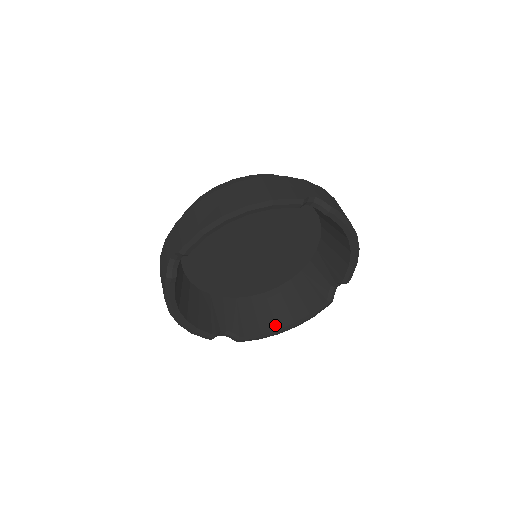
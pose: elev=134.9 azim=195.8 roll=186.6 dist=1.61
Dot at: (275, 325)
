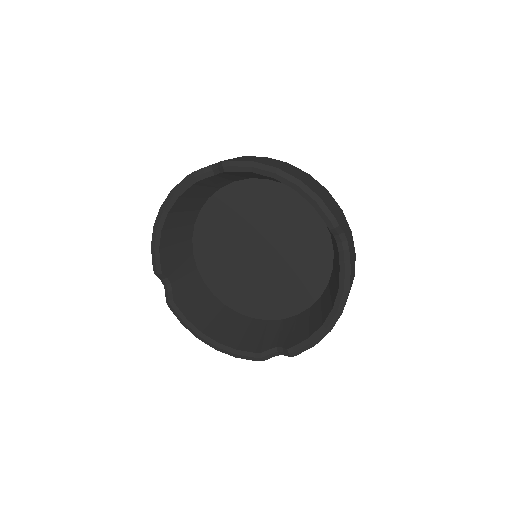
Dot at: (204, 328)
